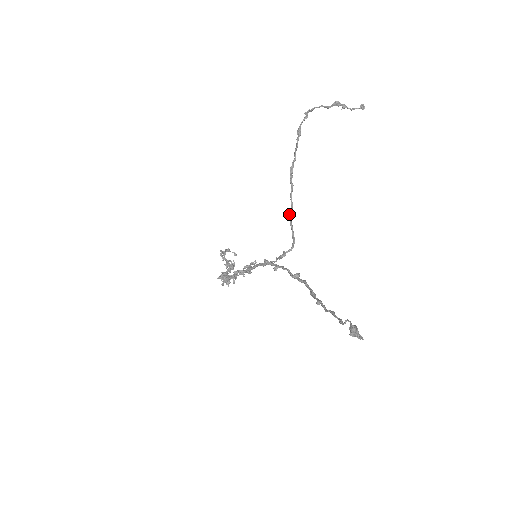
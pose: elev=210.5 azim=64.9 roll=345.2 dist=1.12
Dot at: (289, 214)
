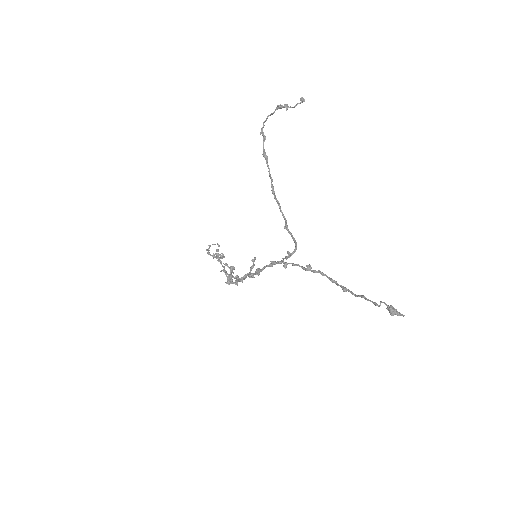
Dot at: (285, 226)
